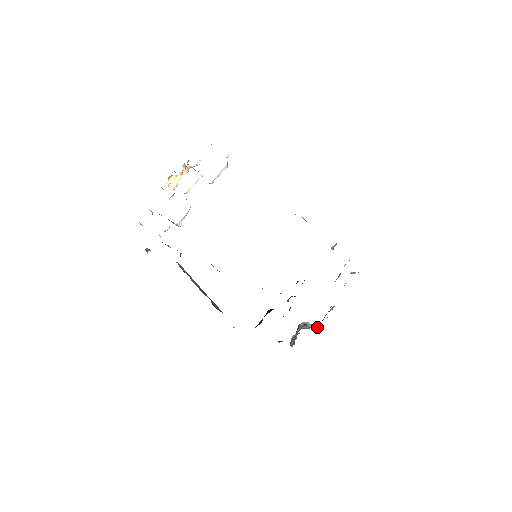
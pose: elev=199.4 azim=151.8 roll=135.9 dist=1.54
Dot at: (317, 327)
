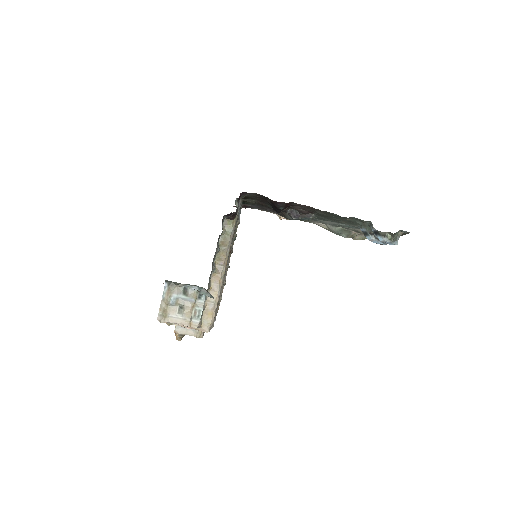
Dot at: occluded
